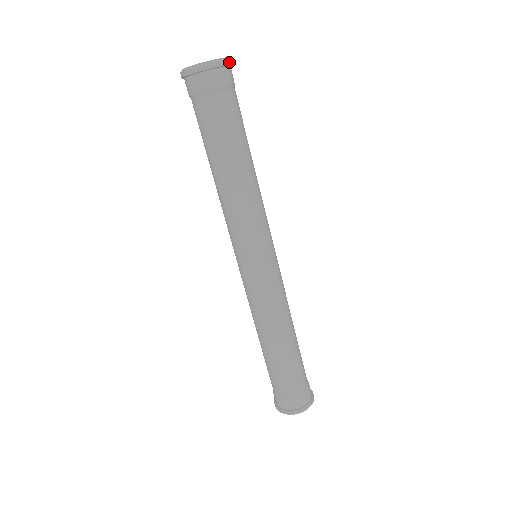
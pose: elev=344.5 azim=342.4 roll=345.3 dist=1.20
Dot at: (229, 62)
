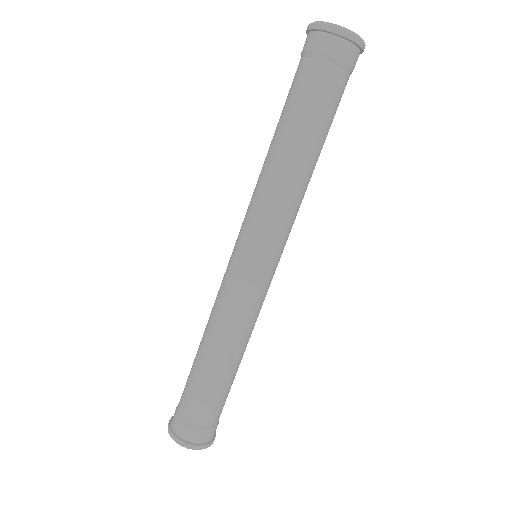
Dot at: occluded
